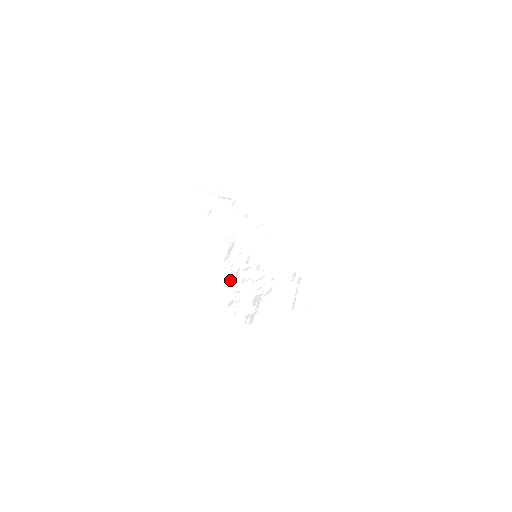
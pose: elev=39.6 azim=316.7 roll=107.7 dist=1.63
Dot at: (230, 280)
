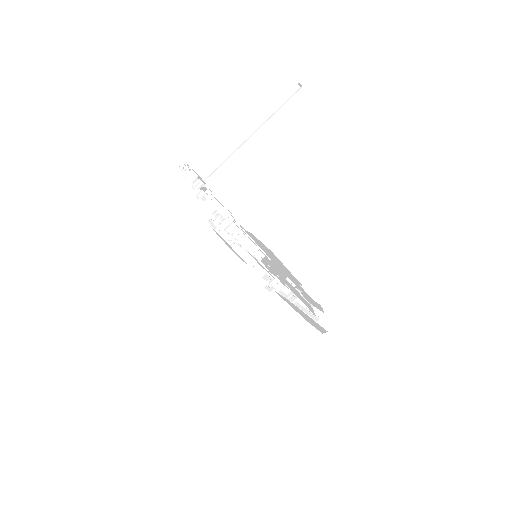
Dot at: (205, 204)
